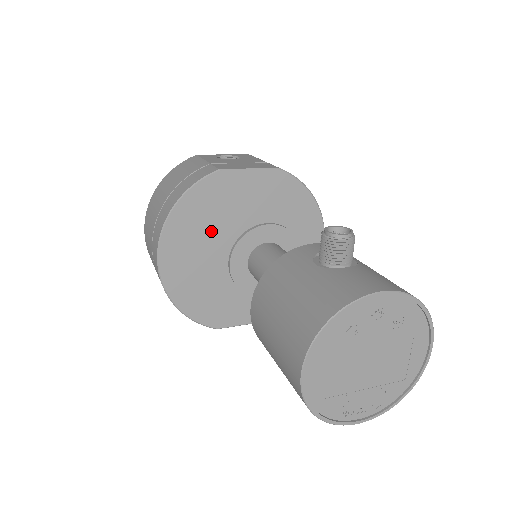
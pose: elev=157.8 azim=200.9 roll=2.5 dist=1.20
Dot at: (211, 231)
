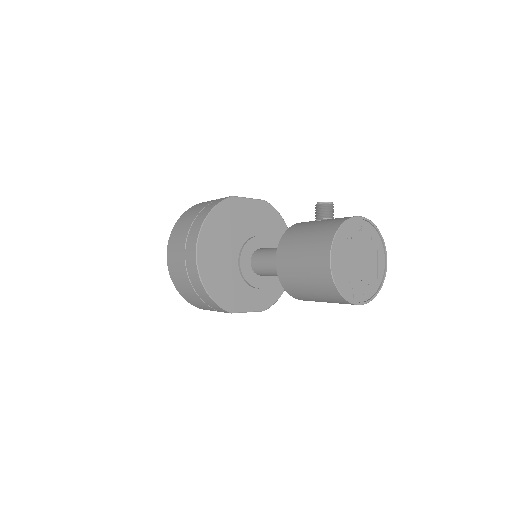
Dot at: (228, 236)
